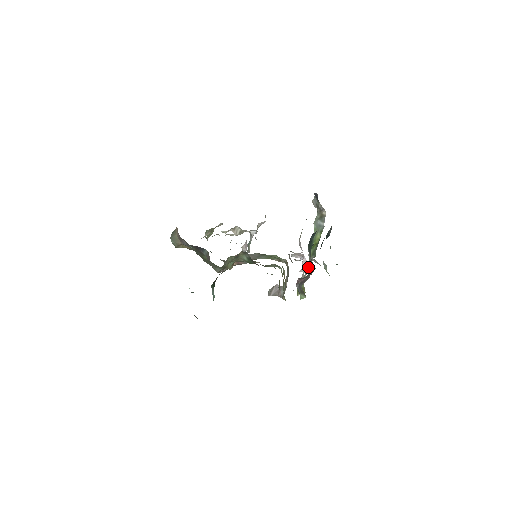
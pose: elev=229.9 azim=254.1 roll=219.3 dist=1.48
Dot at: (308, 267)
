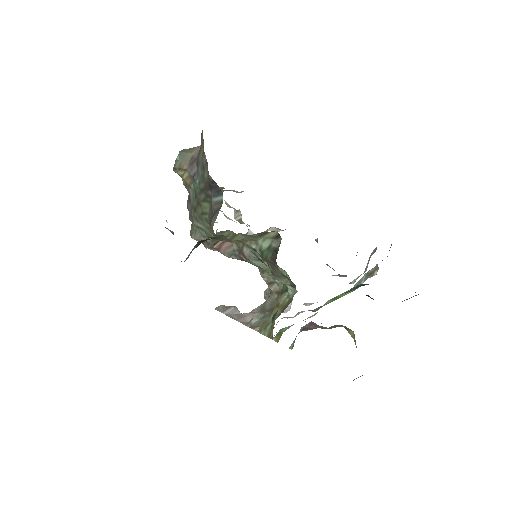
Dot at: occluded
